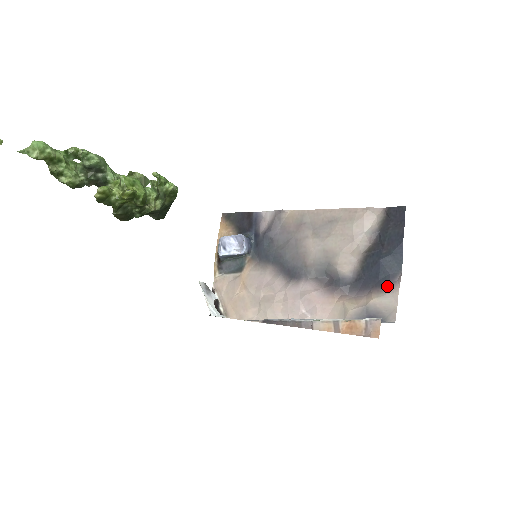
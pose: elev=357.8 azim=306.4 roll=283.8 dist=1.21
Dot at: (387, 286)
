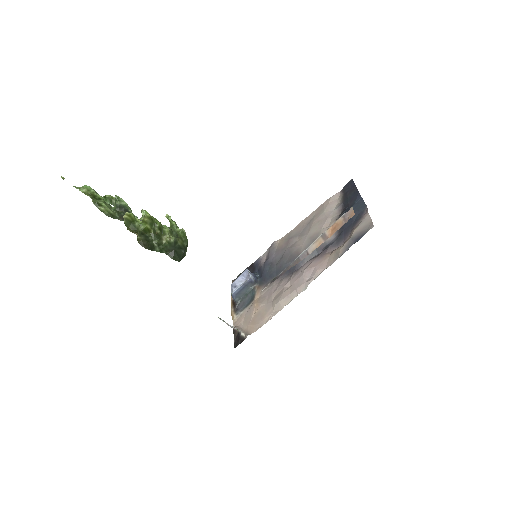
Dot at: (360, 219)
